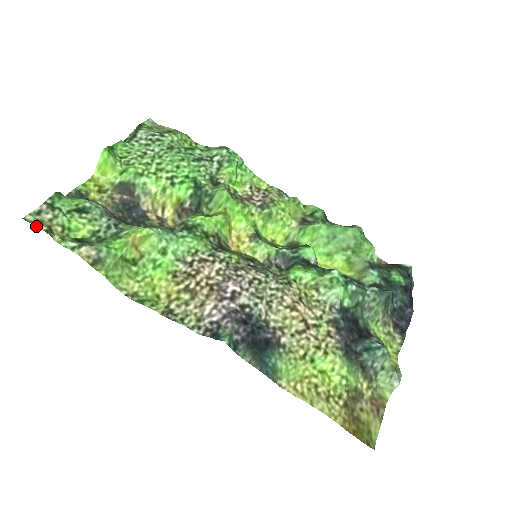
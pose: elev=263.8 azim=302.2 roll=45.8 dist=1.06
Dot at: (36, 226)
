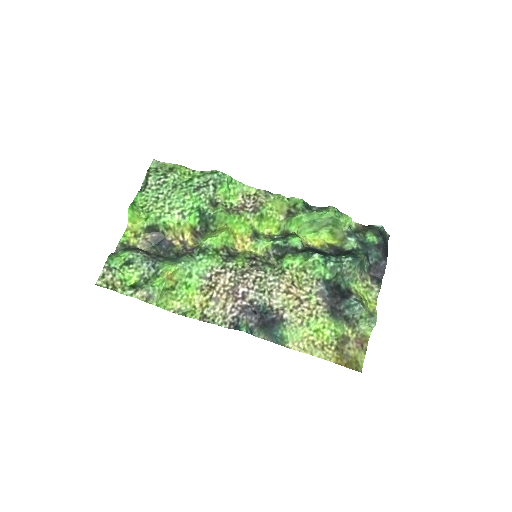
Dot at: occluded
